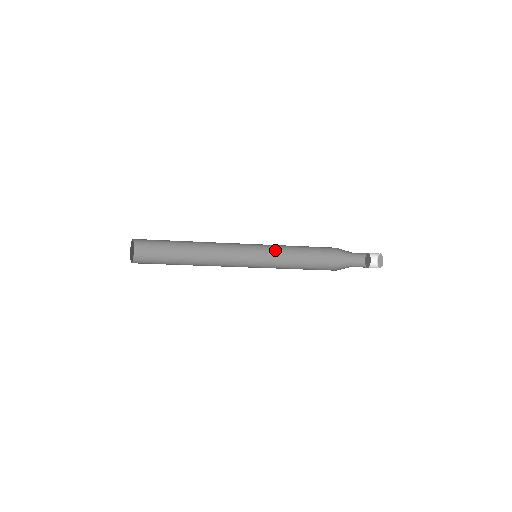
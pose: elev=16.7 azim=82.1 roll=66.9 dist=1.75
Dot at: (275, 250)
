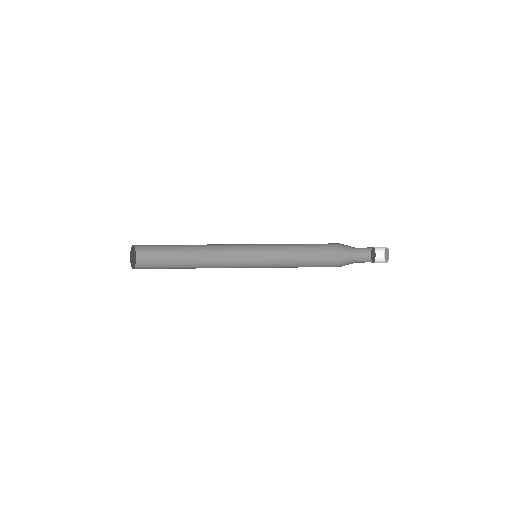
Dot at: occluded
